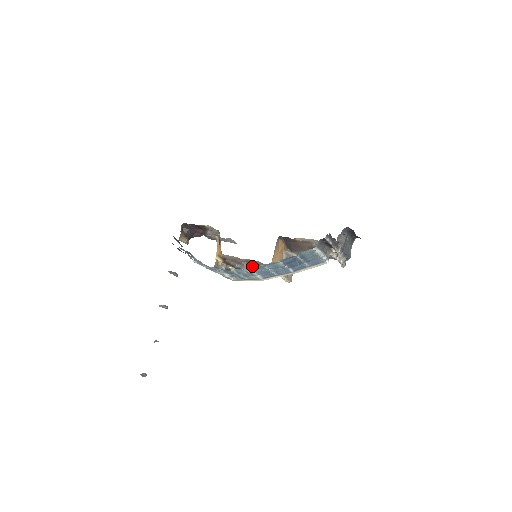
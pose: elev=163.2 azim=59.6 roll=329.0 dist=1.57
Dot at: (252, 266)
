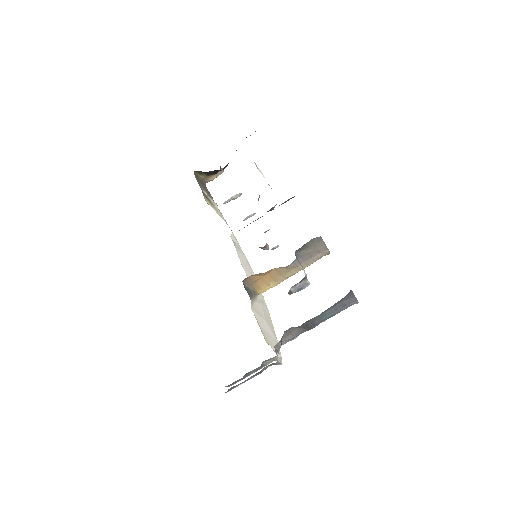
Dot at: occluded
